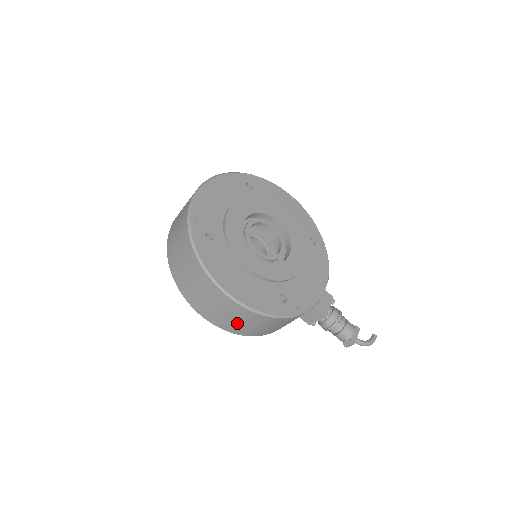
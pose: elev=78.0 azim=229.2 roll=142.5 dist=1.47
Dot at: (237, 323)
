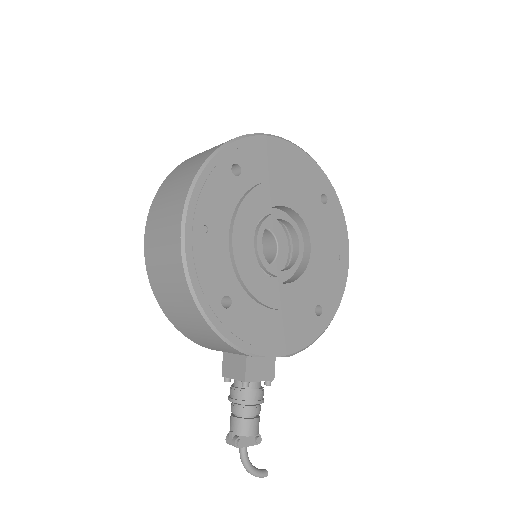
Dot at: (162, 270)
